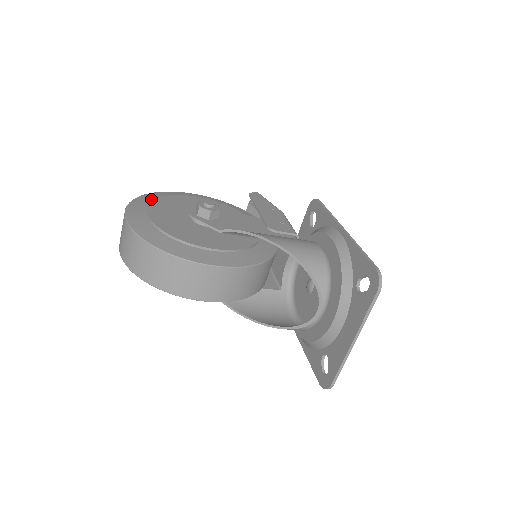
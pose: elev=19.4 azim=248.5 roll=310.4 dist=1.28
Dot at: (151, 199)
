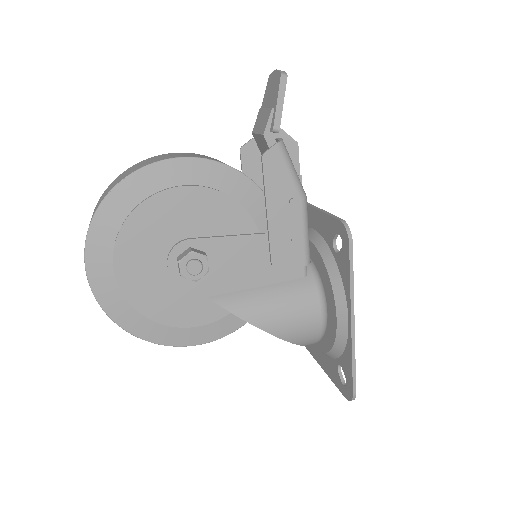
Dot at: (112, 224)
